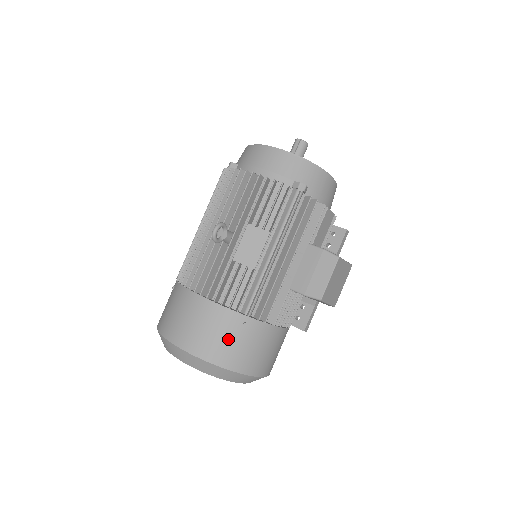
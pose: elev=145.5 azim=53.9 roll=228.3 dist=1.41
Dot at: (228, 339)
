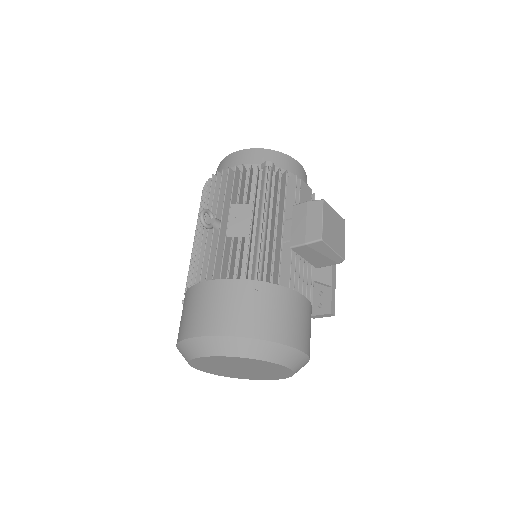
Dot at: (245, 307)
